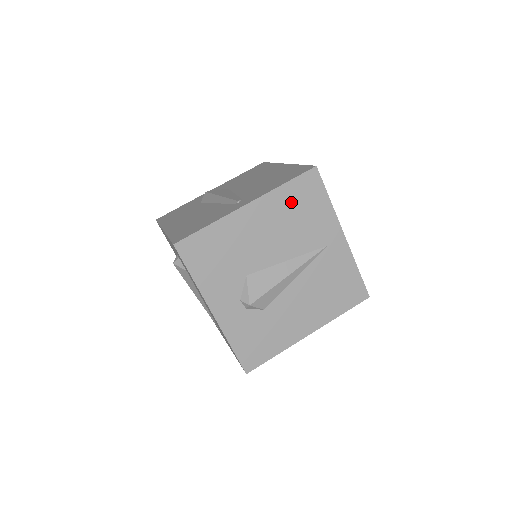
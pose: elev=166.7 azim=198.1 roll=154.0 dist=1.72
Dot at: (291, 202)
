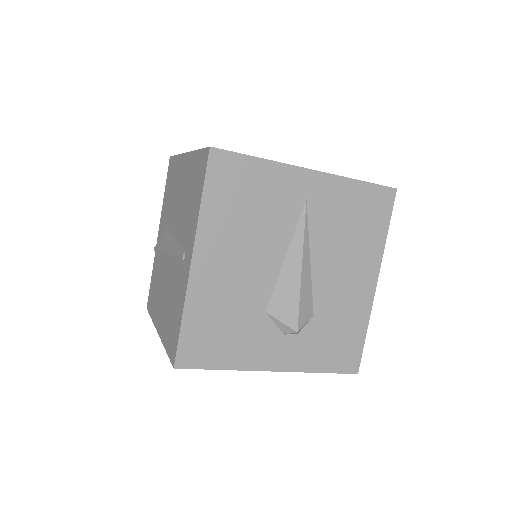
Dot at: (227, 208)
